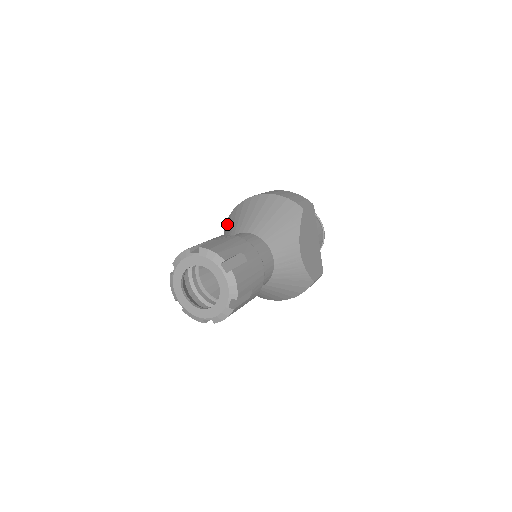
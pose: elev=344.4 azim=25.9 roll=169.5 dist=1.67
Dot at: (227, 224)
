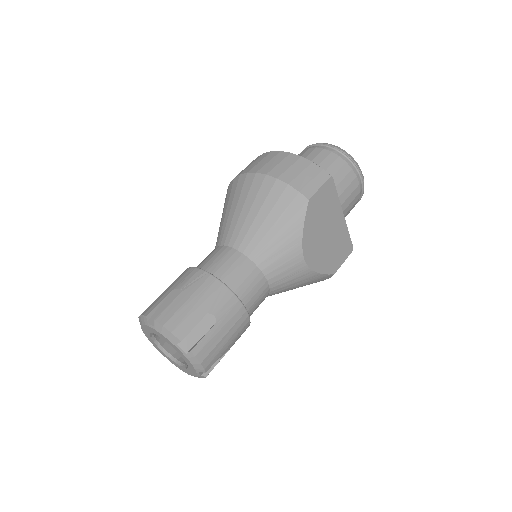
Dot at: occluded
